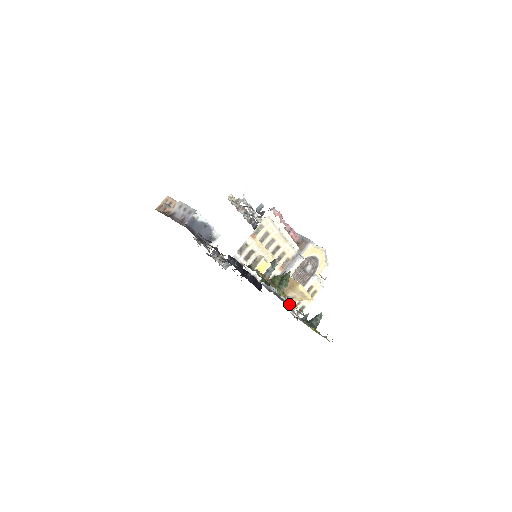
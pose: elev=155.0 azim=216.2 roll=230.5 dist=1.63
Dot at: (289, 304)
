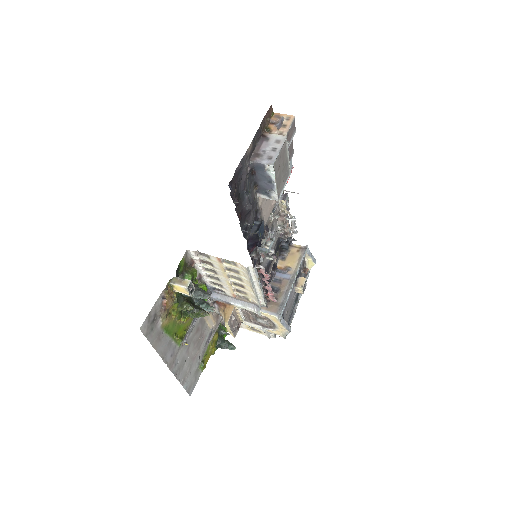
Dot at: (194, 322)
